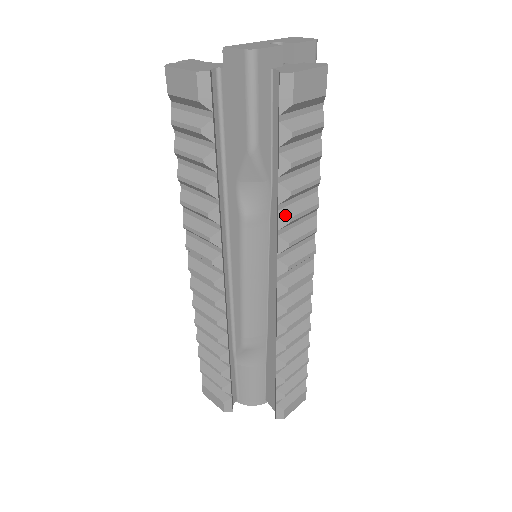
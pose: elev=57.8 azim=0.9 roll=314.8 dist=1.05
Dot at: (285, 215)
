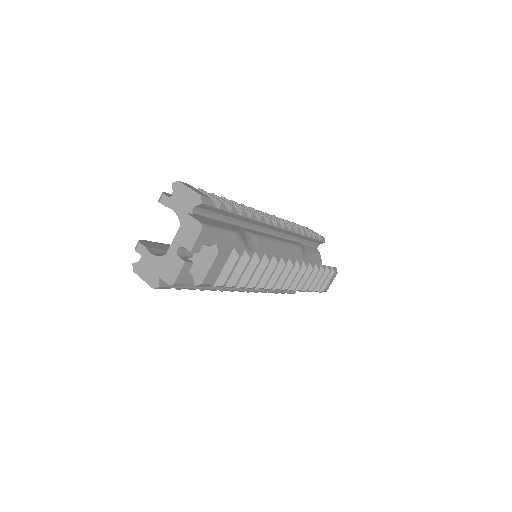
Dot at: (251, 288)
